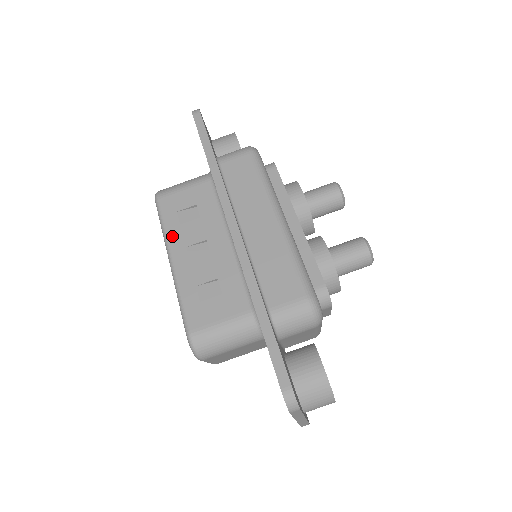
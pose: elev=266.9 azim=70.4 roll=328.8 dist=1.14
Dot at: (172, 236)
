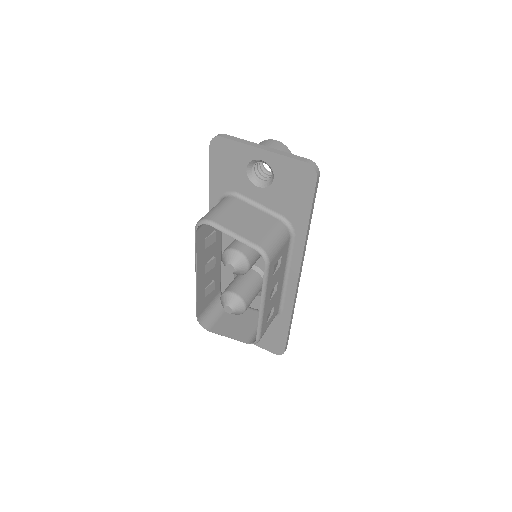
Dot at: occluded
